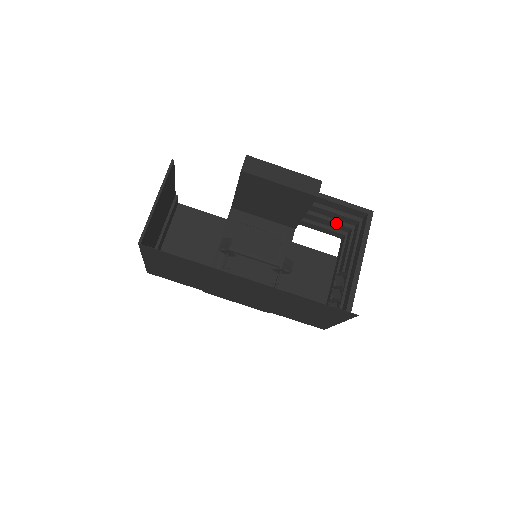
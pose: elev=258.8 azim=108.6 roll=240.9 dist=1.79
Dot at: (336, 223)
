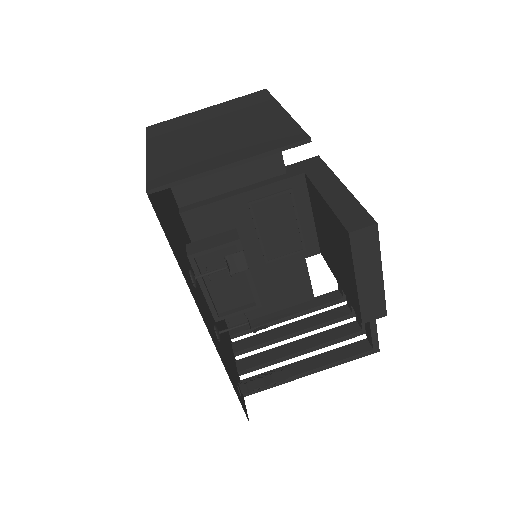
Dot at: occluded
